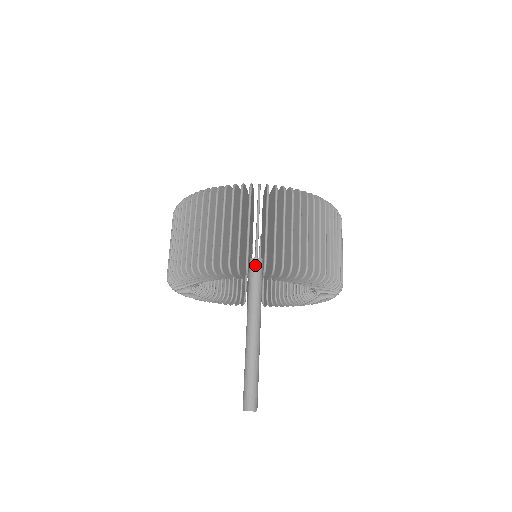
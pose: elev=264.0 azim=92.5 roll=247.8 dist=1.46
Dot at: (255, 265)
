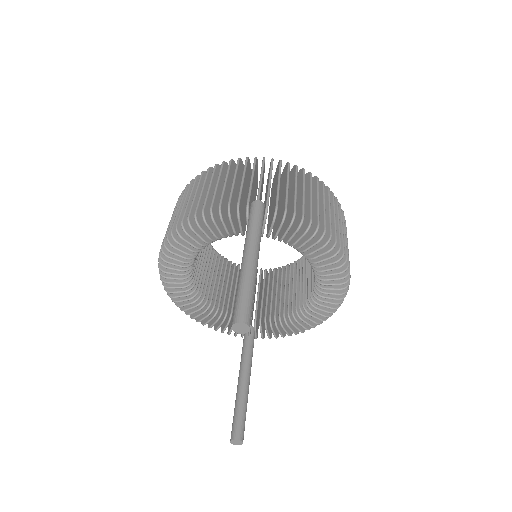
Dot at: (256, 205)
